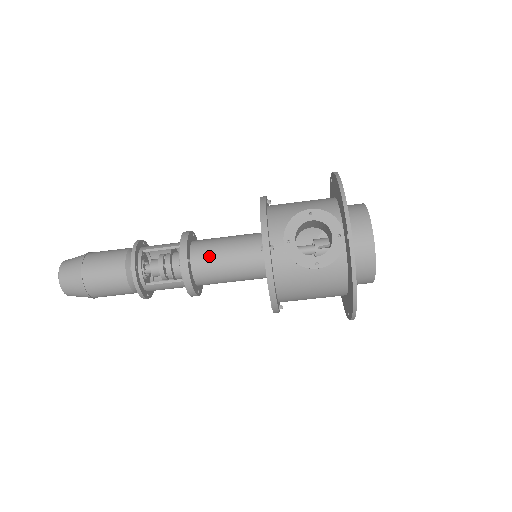
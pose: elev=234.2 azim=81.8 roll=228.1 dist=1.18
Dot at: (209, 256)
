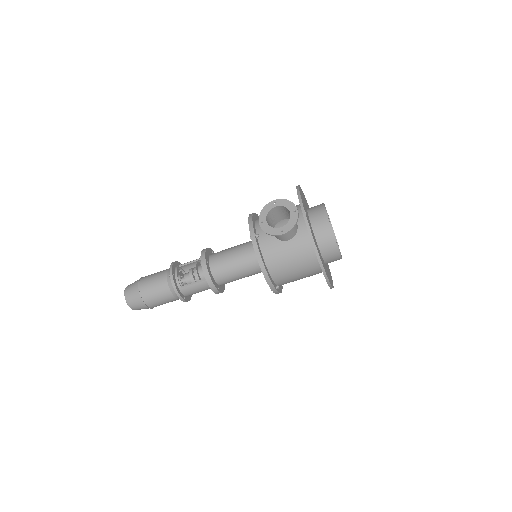
Dot at: (221, 258)
